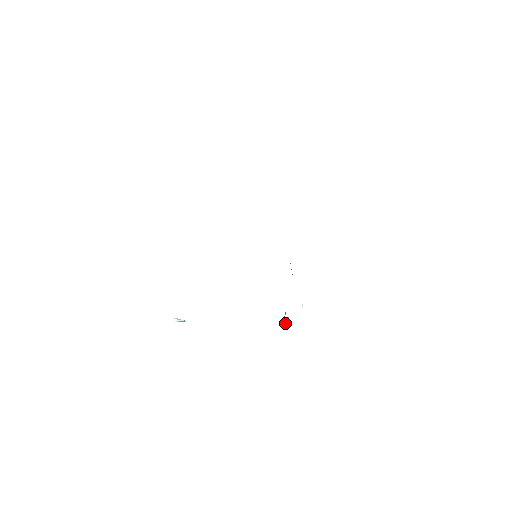
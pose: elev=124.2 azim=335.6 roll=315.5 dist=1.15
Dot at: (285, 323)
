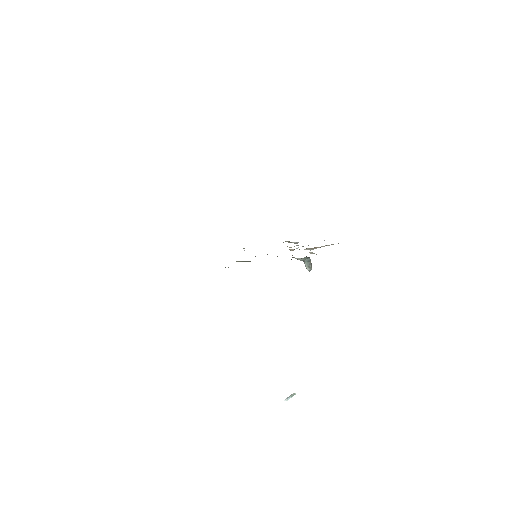
Dot at: (306, 265)
